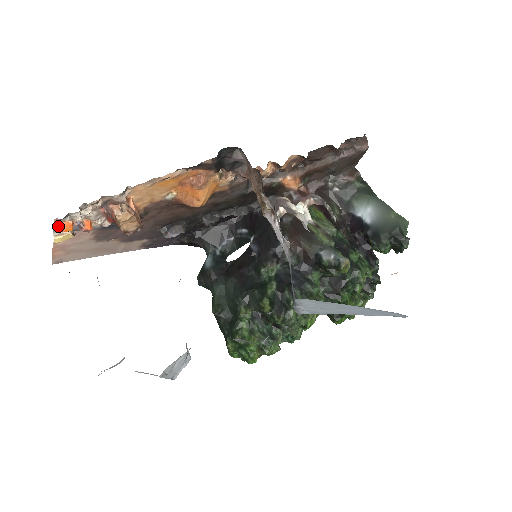
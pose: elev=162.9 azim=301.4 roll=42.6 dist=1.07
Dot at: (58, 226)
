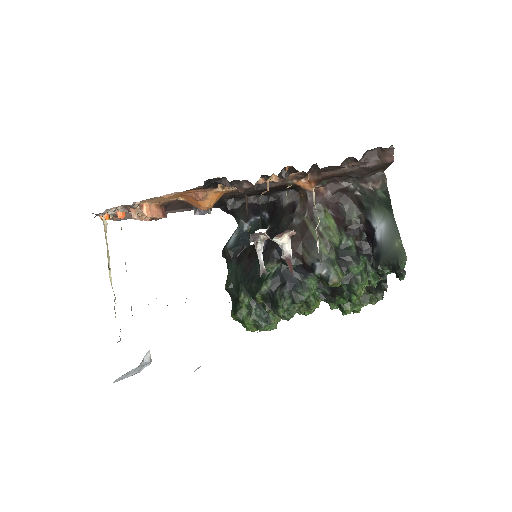
Dot at: occluded
